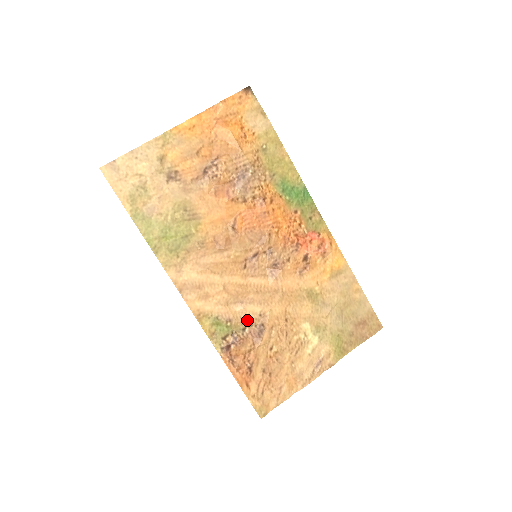
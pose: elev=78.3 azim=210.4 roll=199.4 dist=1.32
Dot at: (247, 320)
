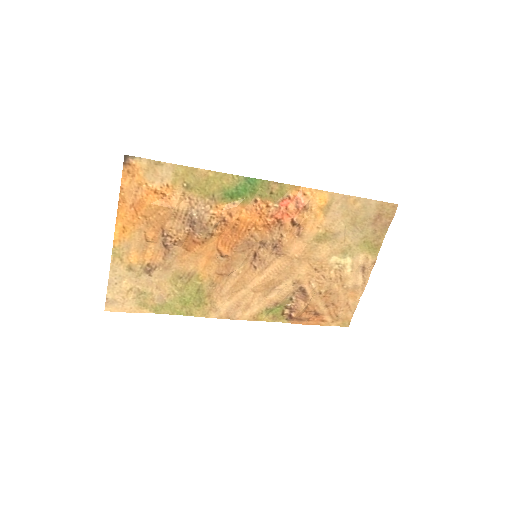
Dot at: (288, 294)
